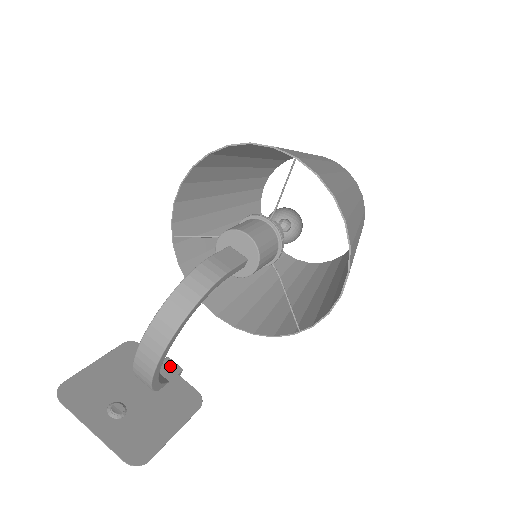
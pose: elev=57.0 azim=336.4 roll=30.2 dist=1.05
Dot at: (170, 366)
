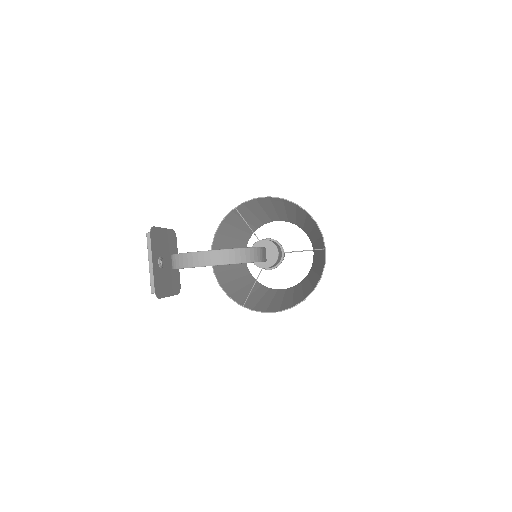
Dot at: occluded
